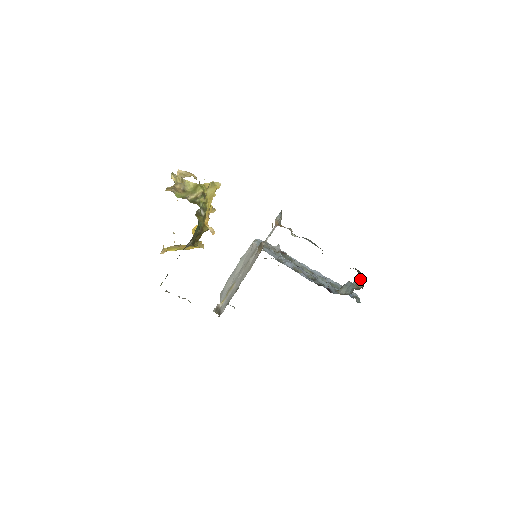
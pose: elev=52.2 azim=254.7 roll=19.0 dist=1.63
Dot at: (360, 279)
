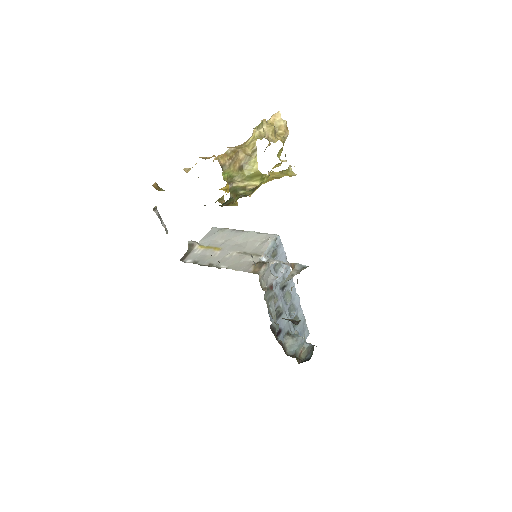
Dot at: (309, 351)
